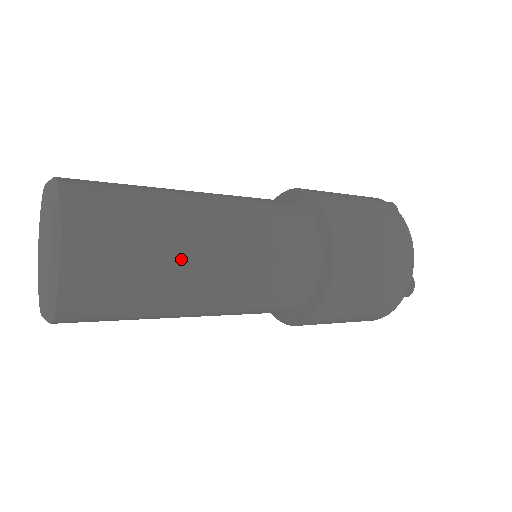
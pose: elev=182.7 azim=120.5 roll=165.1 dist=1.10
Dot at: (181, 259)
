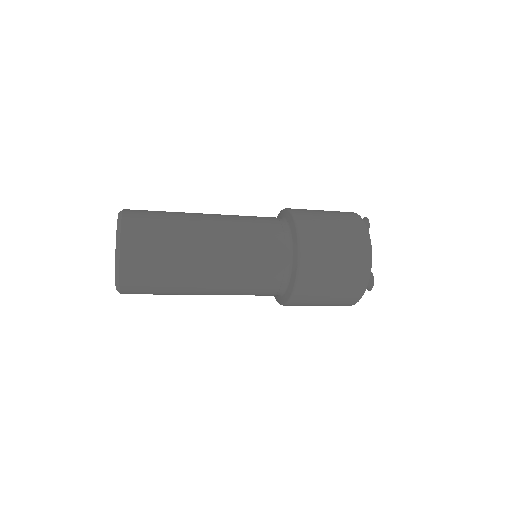
Dot at: (190, 261)
